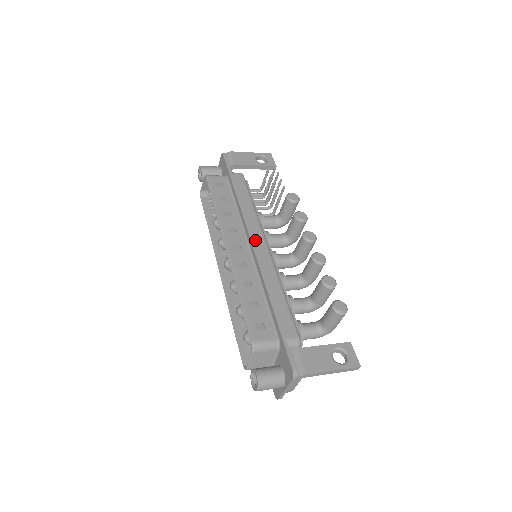
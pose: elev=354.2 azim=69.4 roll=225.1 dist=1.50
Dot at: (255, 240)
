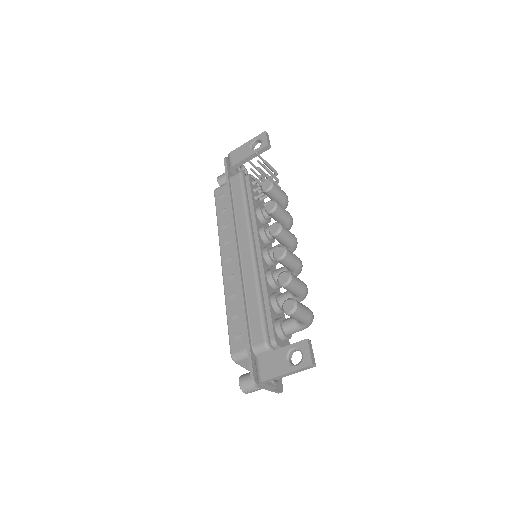
Dot at: (241, 247)
